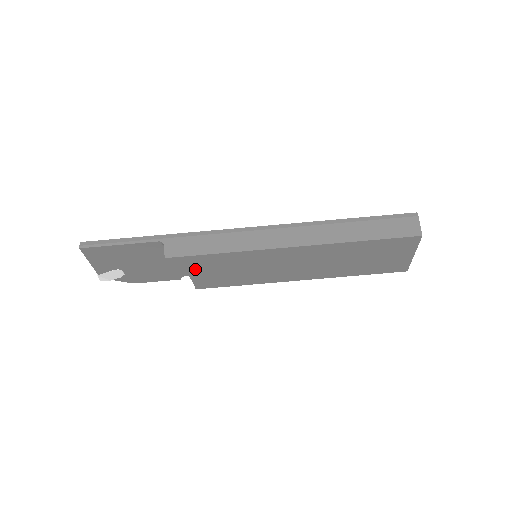
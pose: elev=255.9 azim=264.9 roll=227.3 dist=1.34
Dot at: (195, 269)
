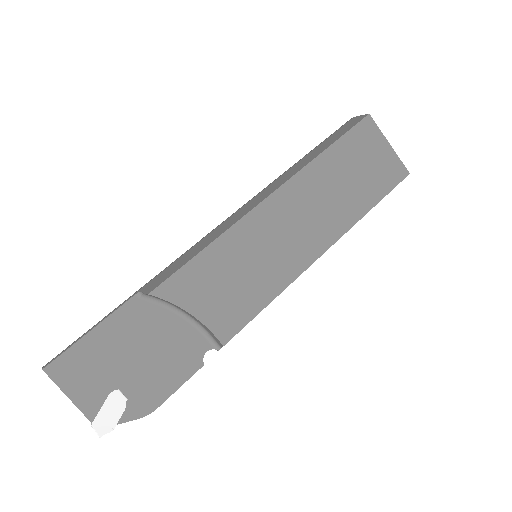
Dot at: (196, 299)
